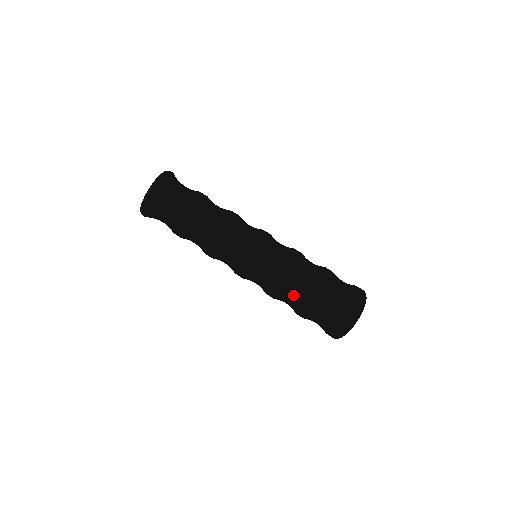
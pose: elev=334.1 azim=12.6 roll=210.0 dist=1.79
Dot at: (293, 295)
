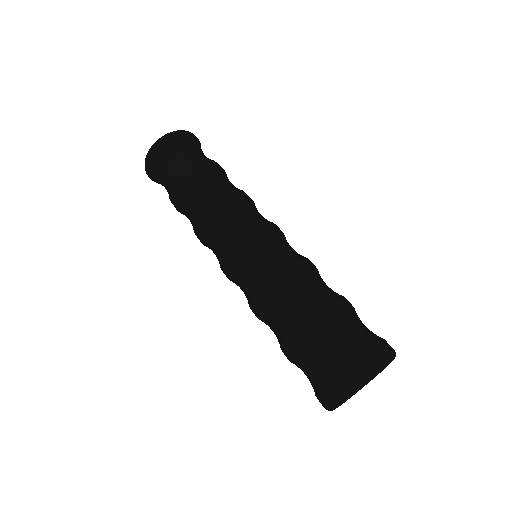
Dot at: (271, 325)
